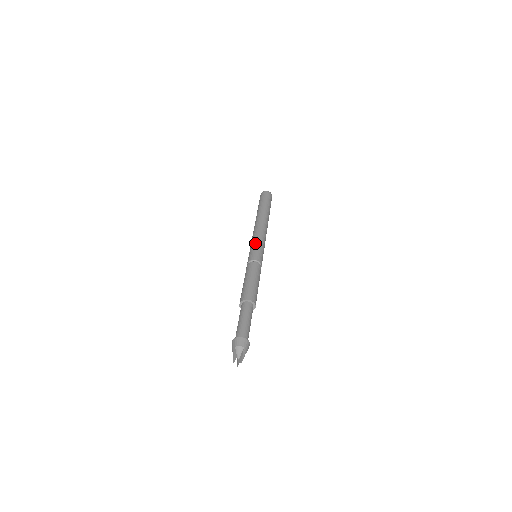
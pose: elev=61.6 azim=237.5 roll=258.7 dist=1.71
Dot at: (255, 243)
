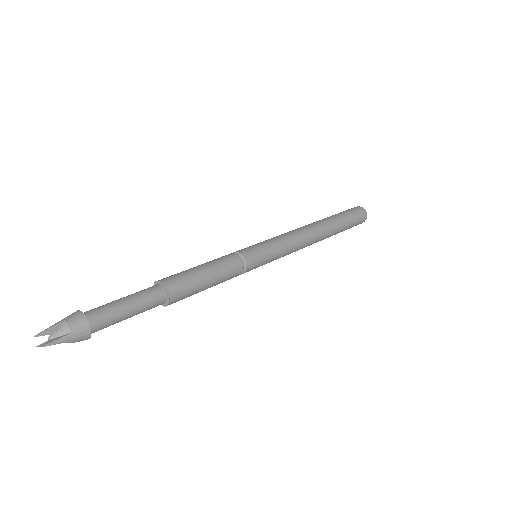
Dot at: (272, 241)
